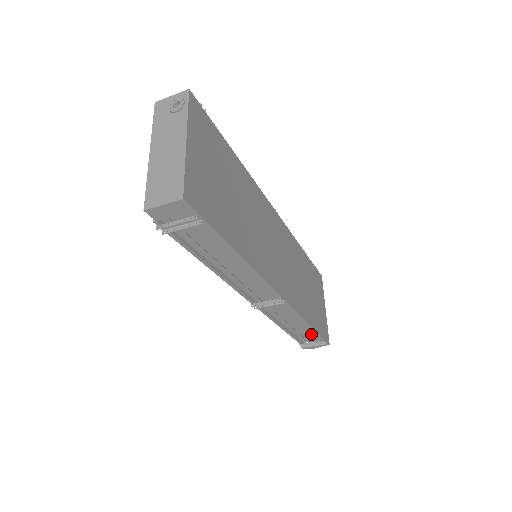
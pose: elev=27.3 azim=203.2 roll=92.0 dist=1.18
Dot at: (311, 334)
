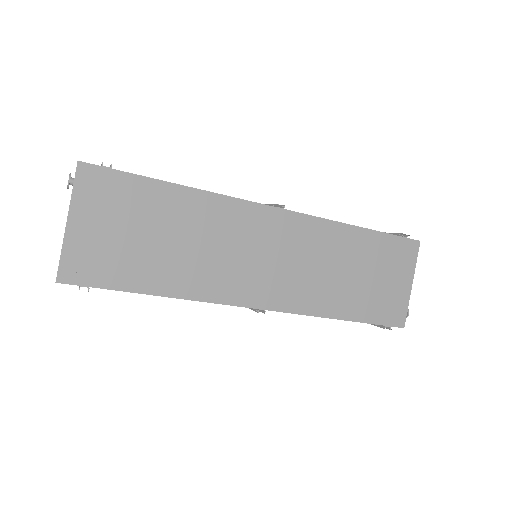
Dot at: occluded
